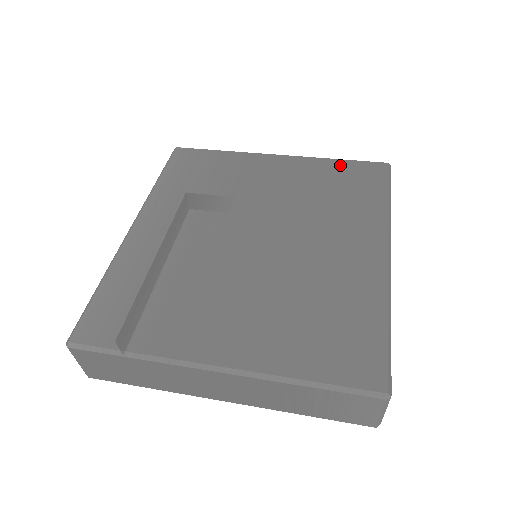
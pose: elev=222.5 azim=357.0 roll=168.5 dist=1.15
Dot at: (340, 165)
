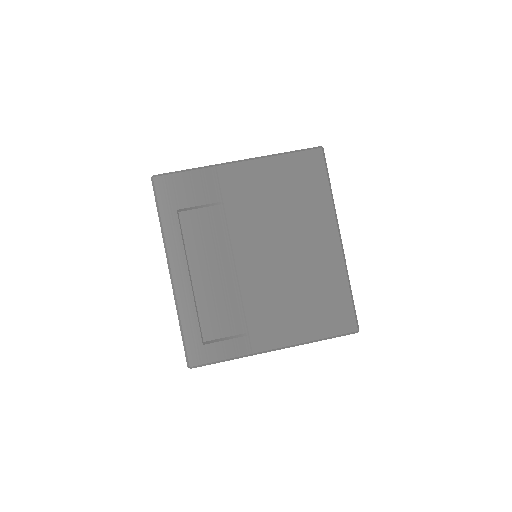
Dot at: (289, 161)
